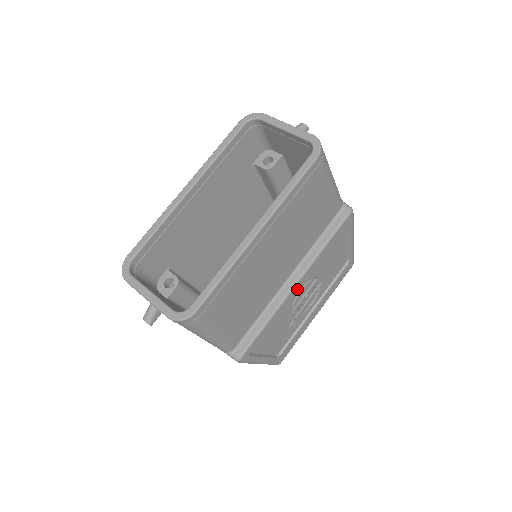
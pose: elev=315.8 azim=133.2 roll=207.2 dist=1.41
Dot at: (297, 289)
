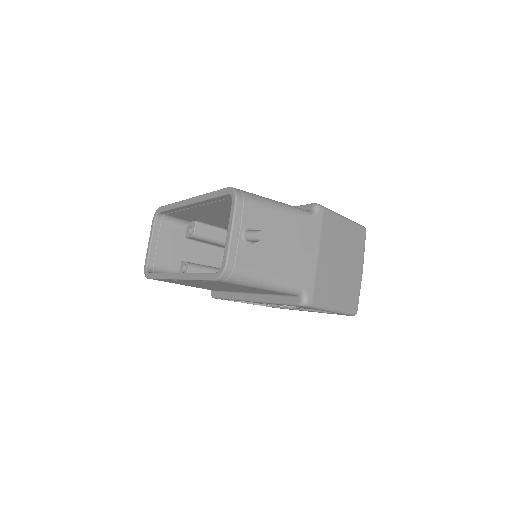
Dot at: occluded
